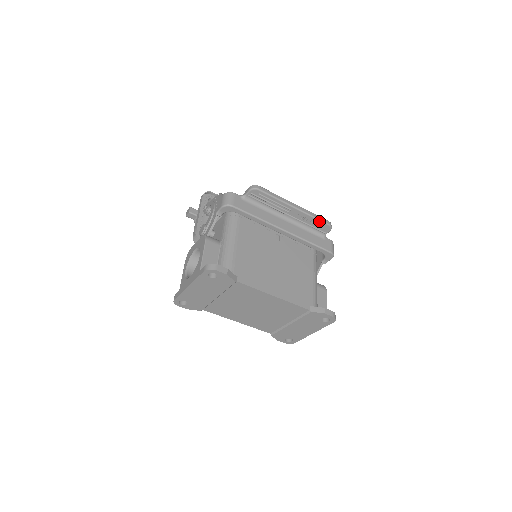
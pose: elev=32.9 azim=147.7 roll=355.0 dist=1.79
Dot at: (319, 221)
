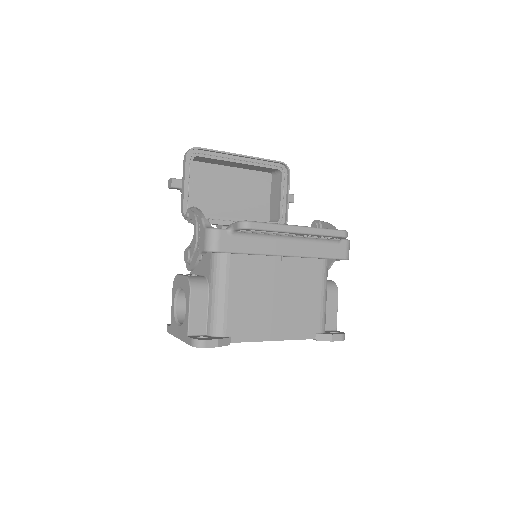
Dot at: (331, 236)
